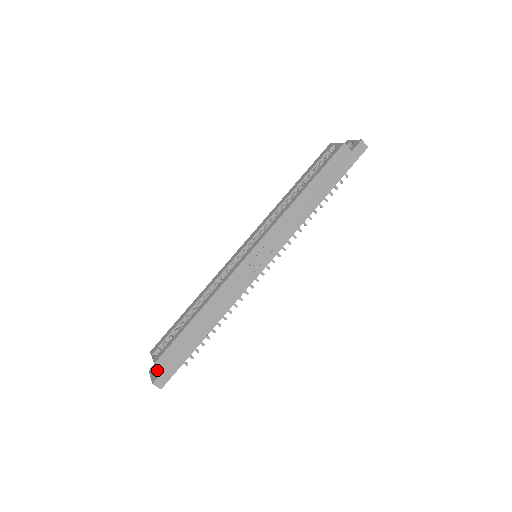
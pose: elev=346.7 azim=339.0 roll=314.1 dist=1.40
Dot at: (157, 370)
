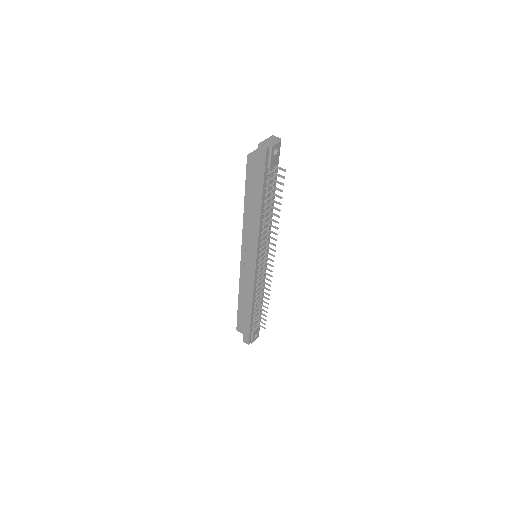
Dot at: occluded
